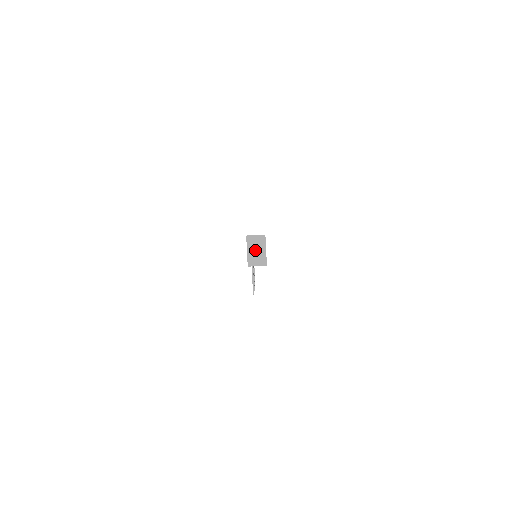
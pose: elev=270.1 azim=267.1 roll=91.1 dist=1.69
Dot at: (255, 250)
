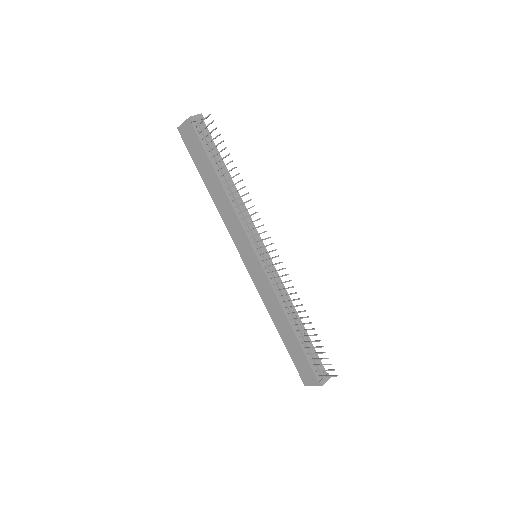
Dot at: occluded
